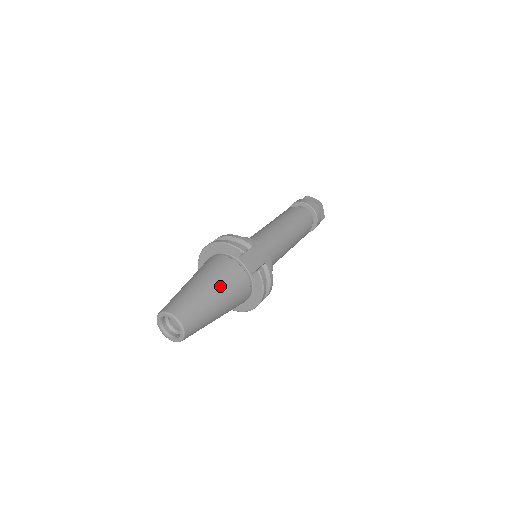
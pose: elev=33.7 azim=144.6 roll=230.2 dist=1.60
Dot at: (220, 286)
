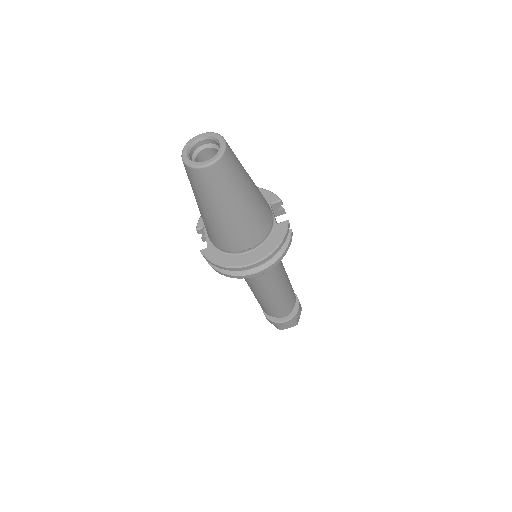
Dot at: (256, 188)
